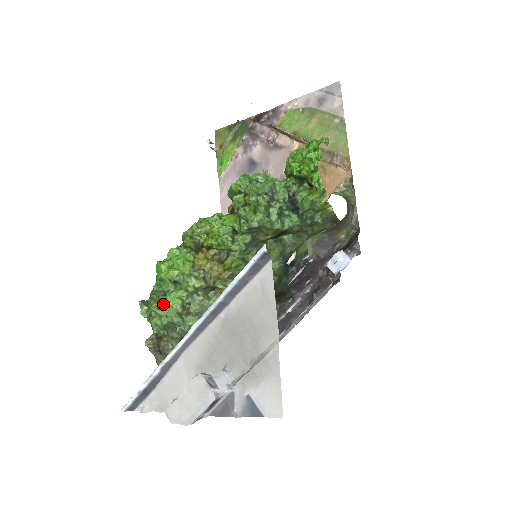
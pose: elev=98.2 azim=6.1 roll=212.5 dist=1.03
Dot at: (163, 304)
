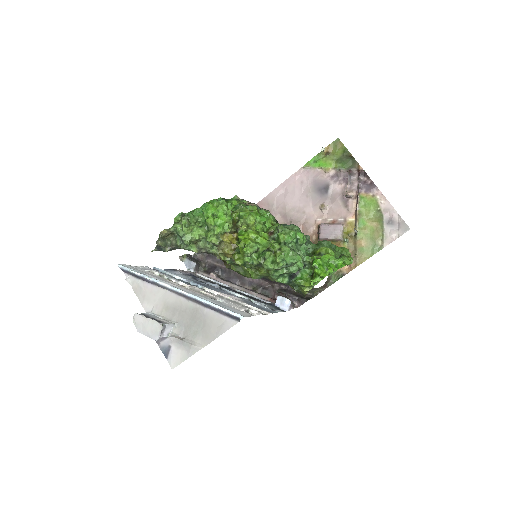
Dot at: (190, 226)
